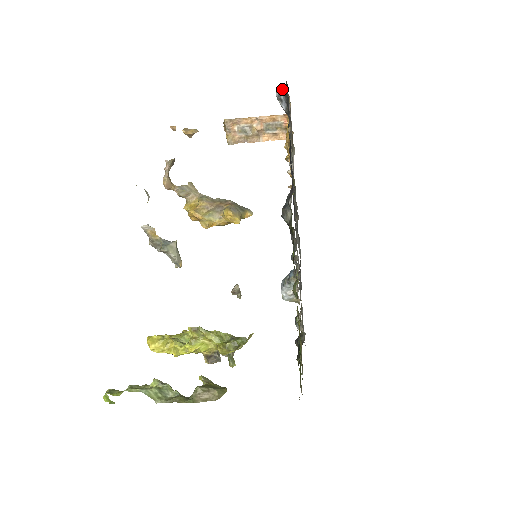
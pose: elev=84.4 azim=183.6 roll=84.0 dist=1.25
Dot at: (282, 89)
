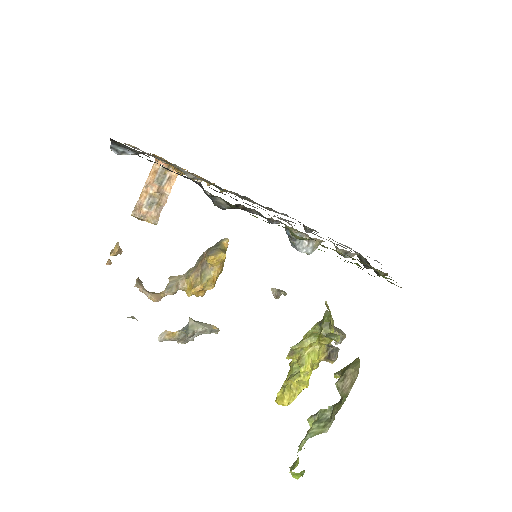
Dot at: (113, 146)
